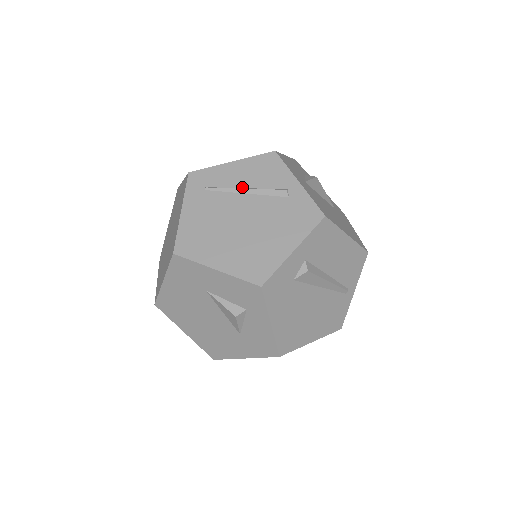
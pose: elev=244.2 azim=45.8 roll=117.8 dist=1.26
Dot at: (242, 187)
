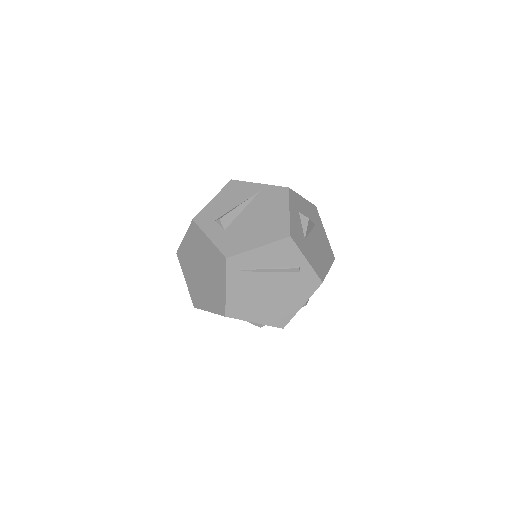
Dot at: (268, 267)
